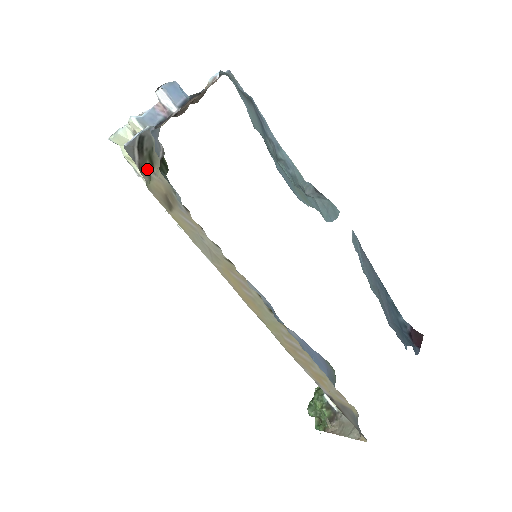
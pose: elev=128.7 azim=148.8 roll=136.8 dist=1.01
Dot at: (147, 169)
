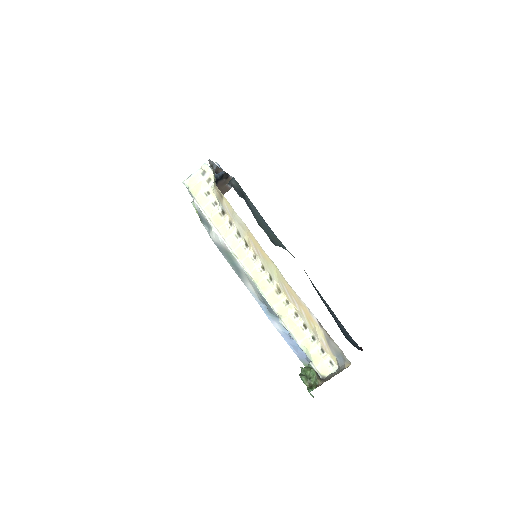
Dot at: (214, 176)
